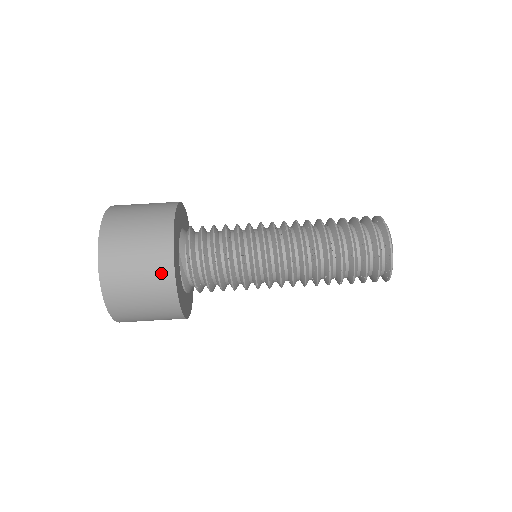
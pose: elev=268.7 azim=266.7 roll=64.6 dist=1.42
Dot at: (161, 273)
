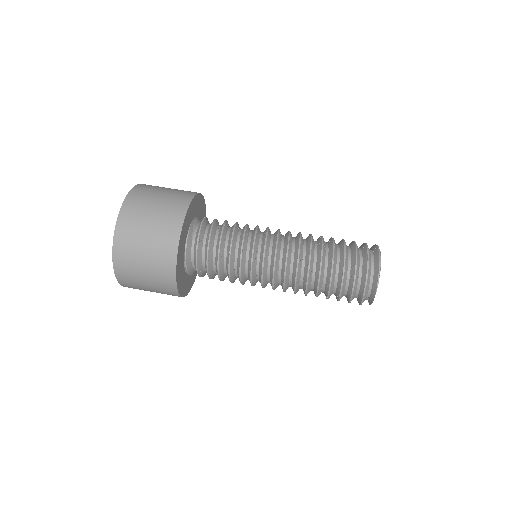
Dot at: (178, 203)
